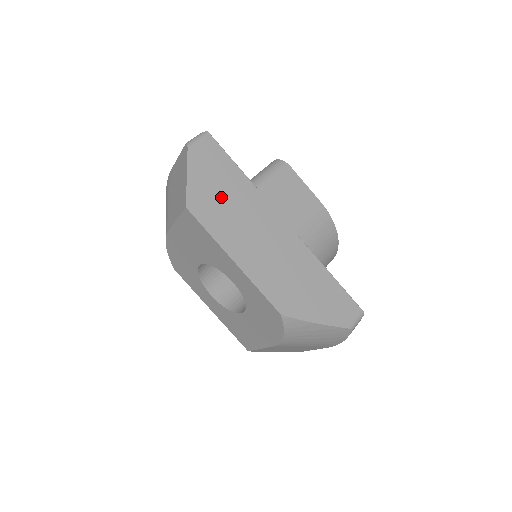
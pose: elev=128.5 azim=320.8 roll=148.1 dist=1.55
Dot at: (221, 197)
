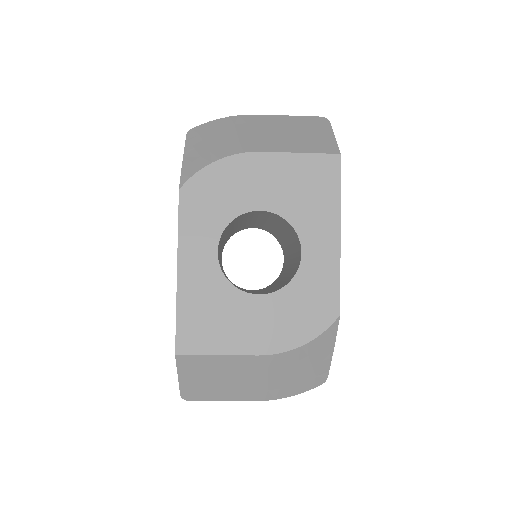
Dot at: occluded
